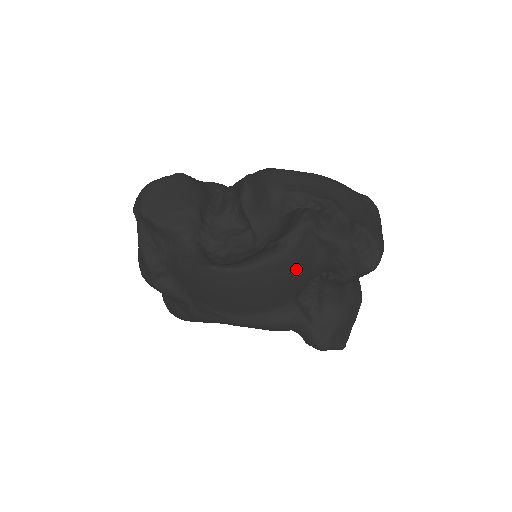
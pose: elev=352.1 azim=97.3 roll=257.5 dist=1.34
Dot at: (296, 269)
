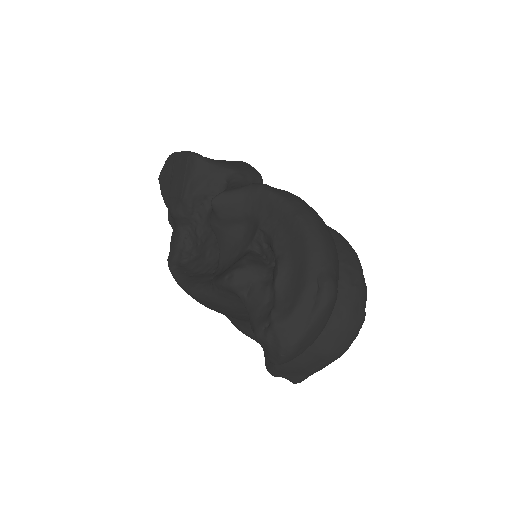
Dot at: (227, 310)
